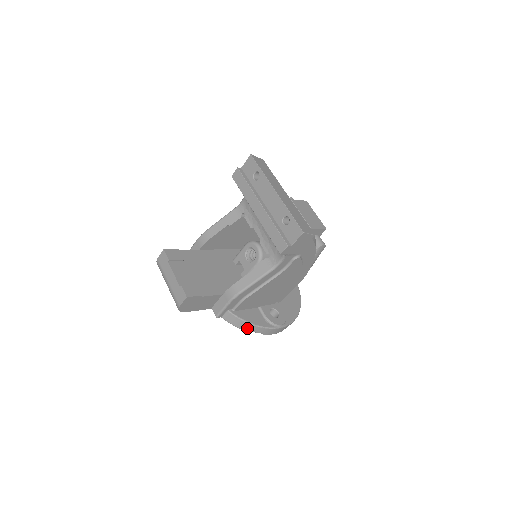
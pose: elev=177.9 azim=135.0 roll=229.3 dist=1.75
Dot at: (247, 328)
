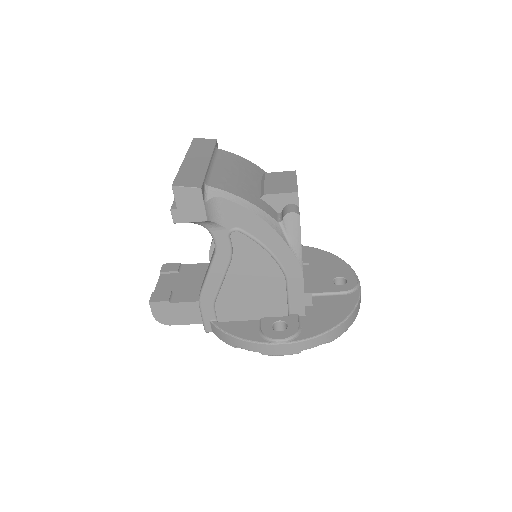
Dot at: (234, 343)
